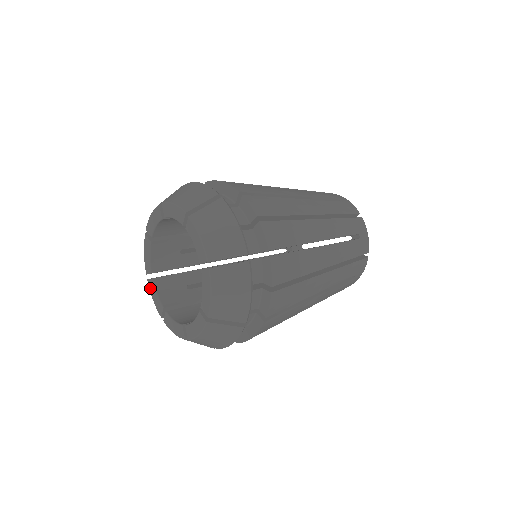
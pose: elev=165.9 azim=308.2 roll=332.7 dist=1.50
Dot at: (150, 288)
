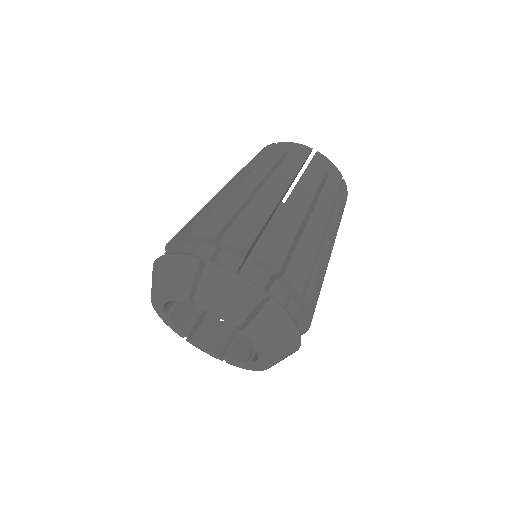
Dot at: (155, 299)
